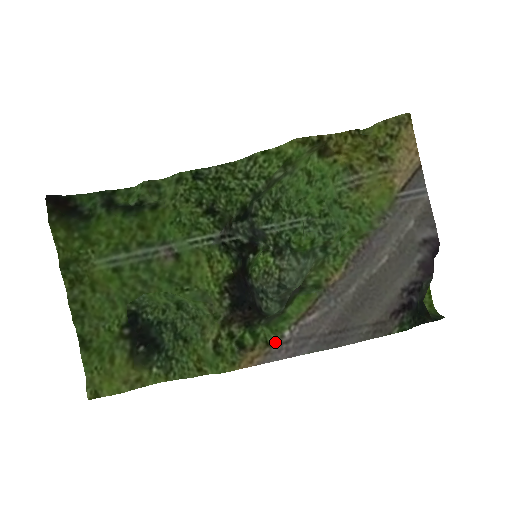
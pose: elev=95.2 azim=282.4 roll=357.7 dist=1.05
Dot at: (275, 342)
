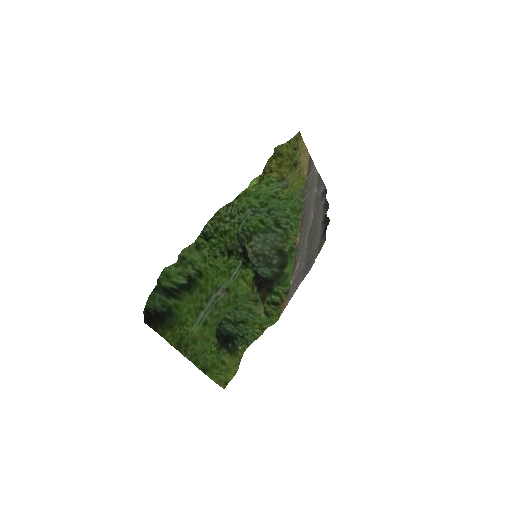
Dot at: (289, 290)
